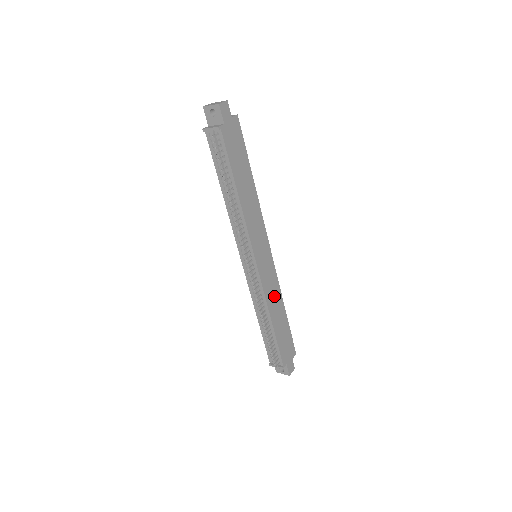
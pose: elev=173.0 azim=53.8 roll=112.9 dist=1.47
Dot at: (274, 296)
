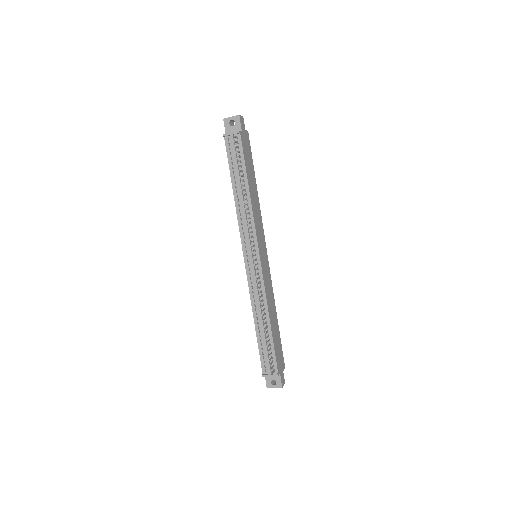
Dot at: (270, 297)
